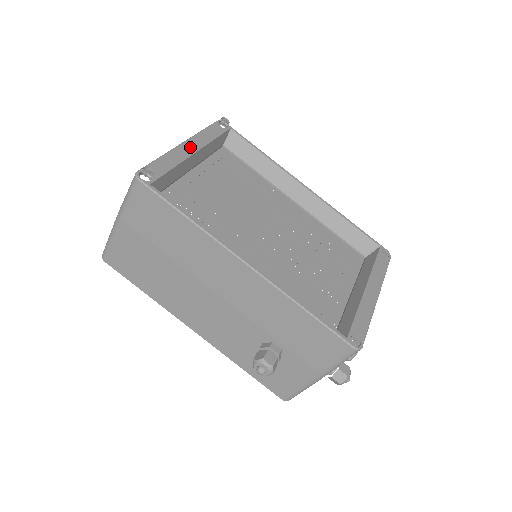
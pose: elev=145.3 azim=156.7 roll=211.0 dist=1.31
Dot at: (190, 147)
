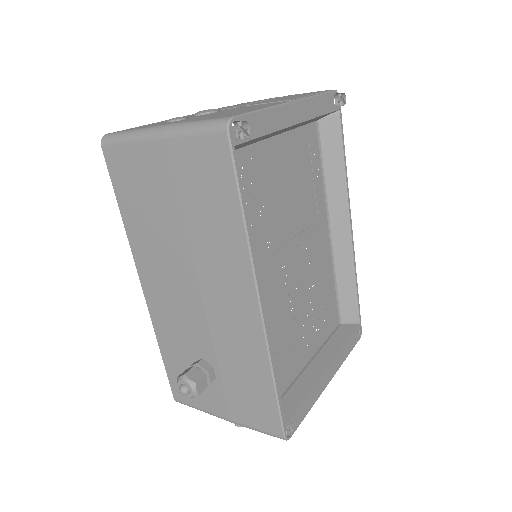
Dot at: (296, 113)
